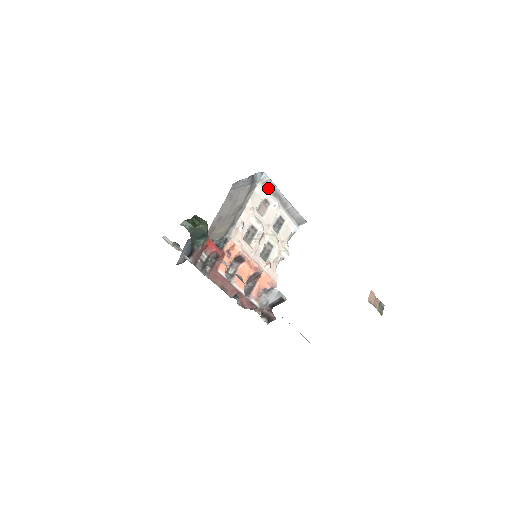
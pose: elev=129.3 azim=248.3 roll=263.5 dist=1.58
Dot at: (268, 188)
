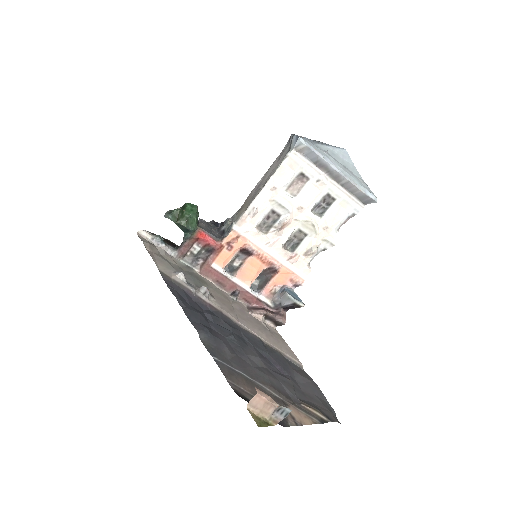
Dot at: (308, 157)
